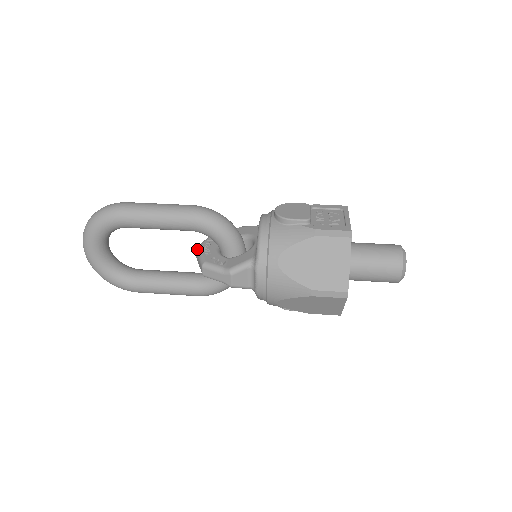
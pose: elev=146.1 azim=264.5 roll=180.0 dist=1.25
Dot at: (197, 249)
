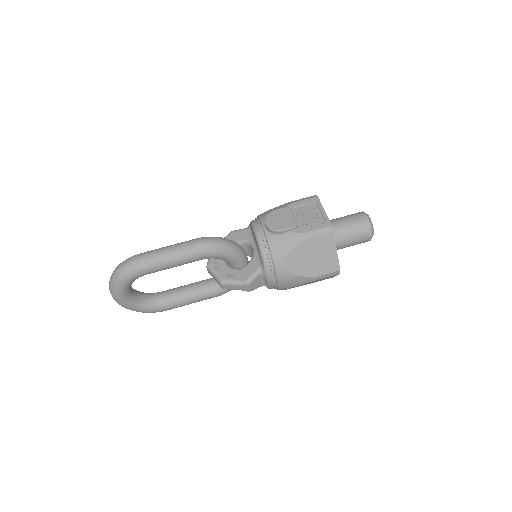
Dot at: (208, 268)
